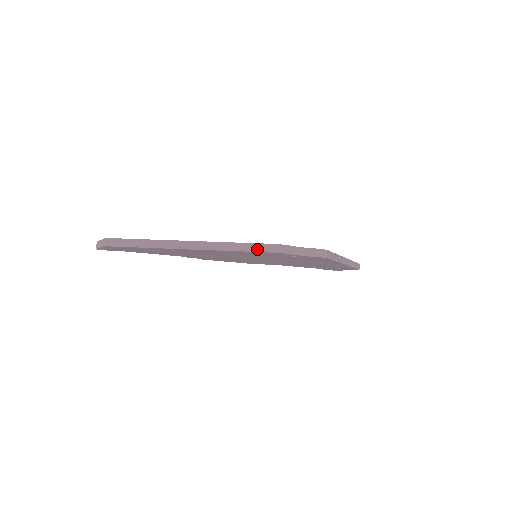
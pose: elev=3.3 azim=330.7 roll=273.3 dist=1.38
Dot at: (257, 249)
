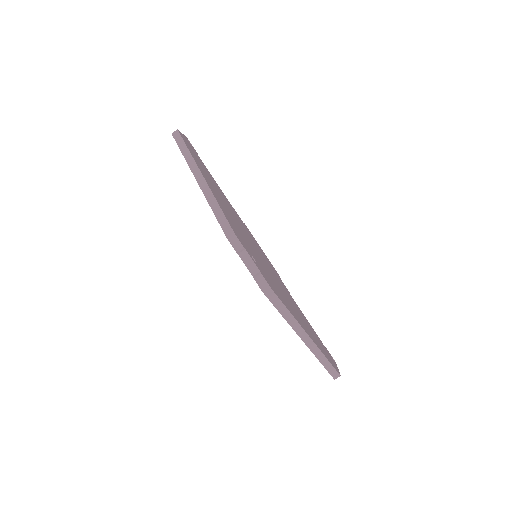
Dot at: (222, 222)
